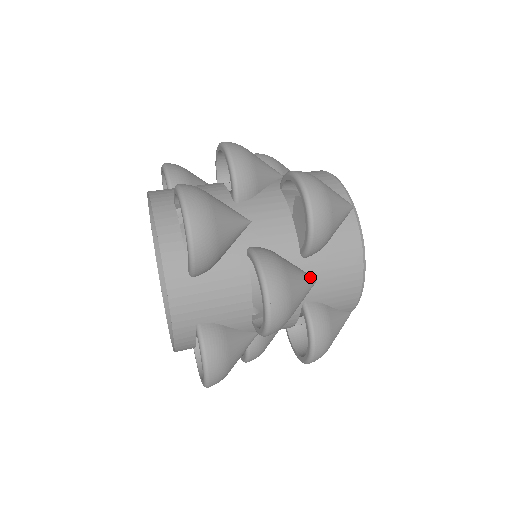
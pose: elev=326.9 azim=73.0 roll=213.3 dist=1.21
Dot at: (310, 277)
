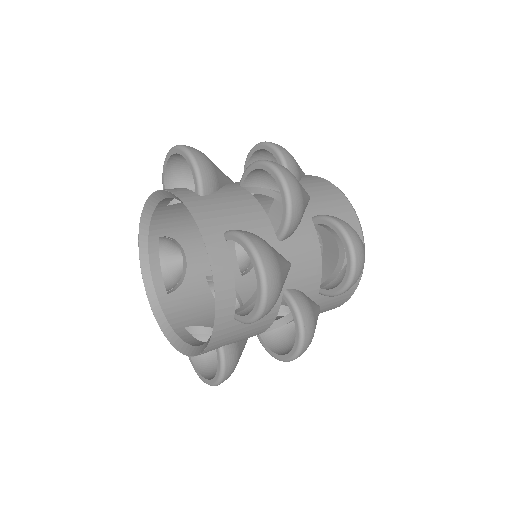
Dot at: occluded
